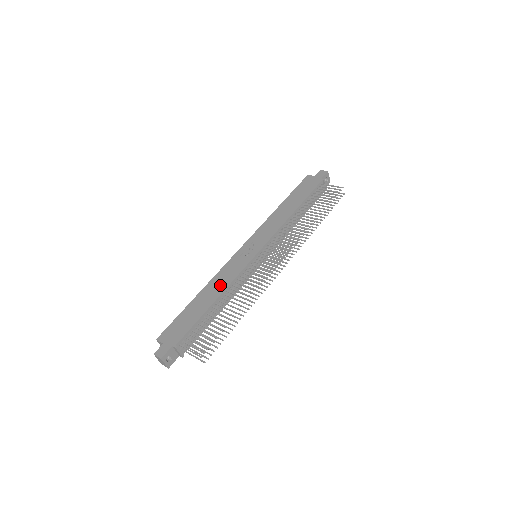
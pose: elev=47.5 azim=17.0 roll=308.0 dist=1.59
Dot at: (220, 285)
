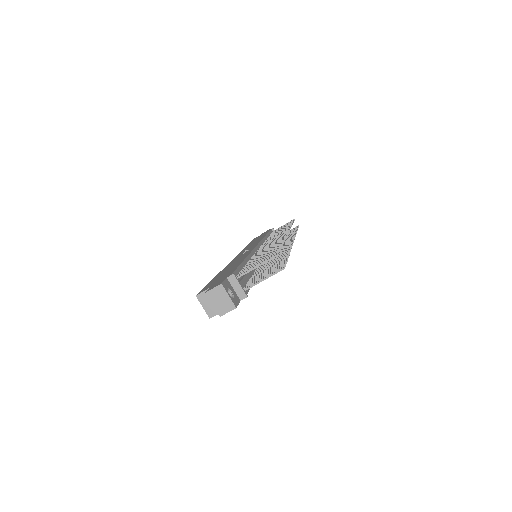
Dot at: occluded
